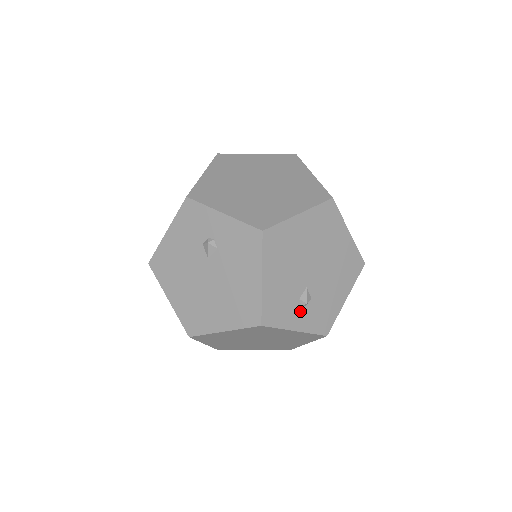
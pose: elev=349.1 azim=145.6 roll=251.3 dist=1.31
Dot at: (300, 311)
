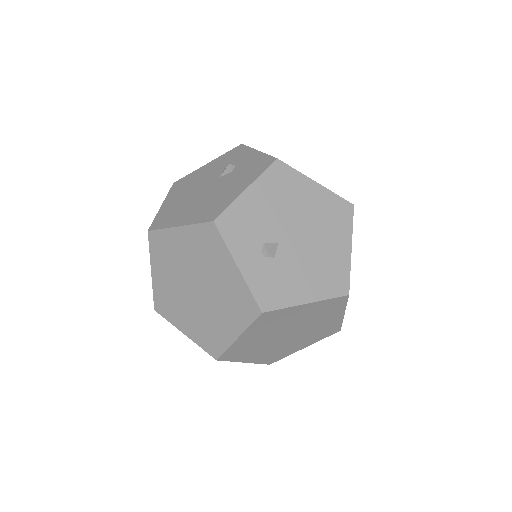
Dot at: (256, 255)
